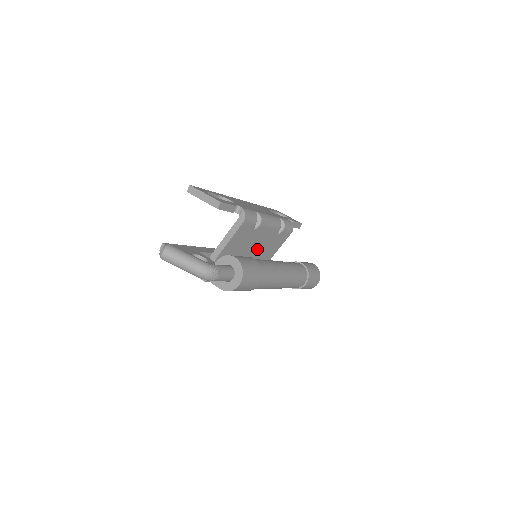
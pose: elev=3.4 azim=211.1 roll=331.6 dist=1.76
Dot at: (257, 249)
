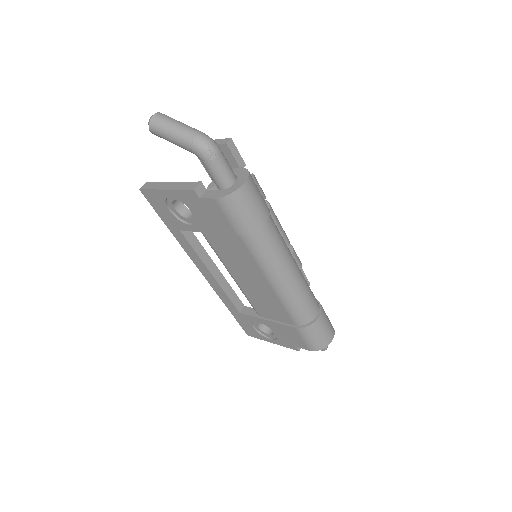
Dot at: occluded
